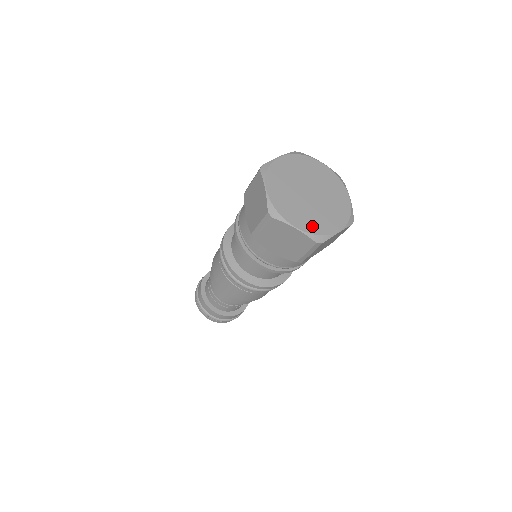
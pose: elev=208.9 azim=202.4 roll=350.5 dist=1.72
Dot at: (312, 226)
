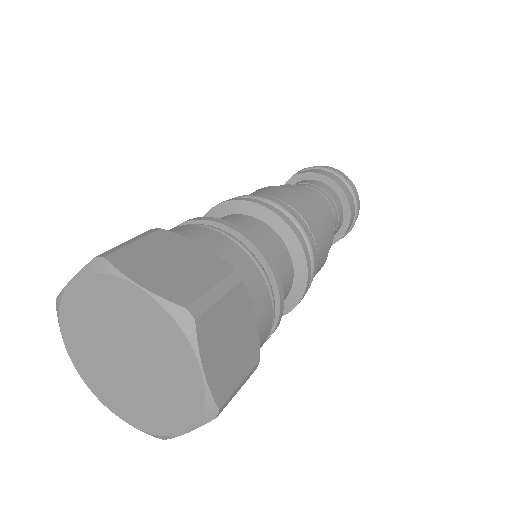
Dot at: (87, 372)
